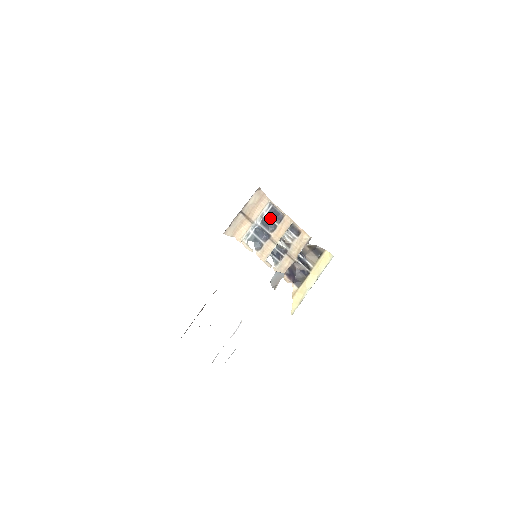
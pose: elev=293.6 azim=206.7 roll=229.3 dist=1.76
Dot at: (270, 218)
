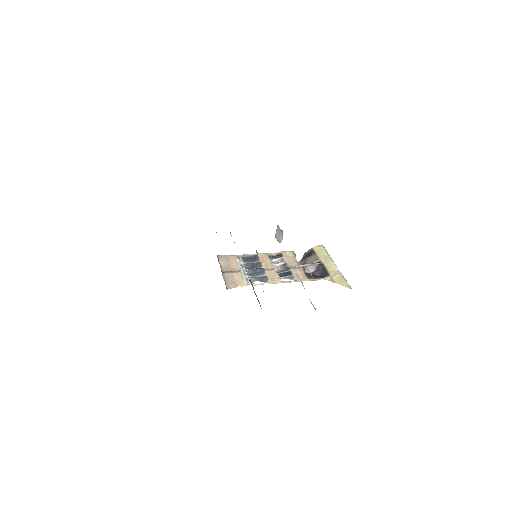
Dot at: (249, 263)
